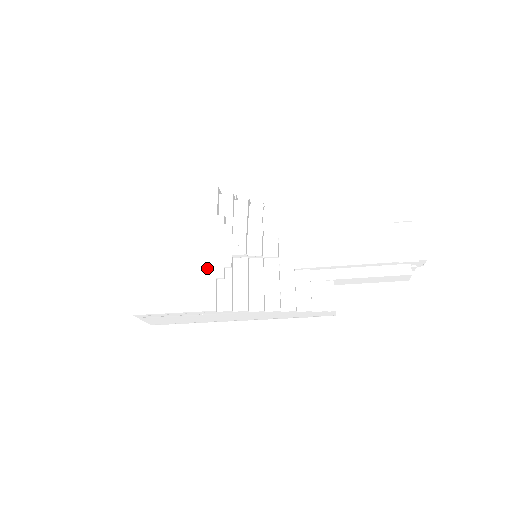
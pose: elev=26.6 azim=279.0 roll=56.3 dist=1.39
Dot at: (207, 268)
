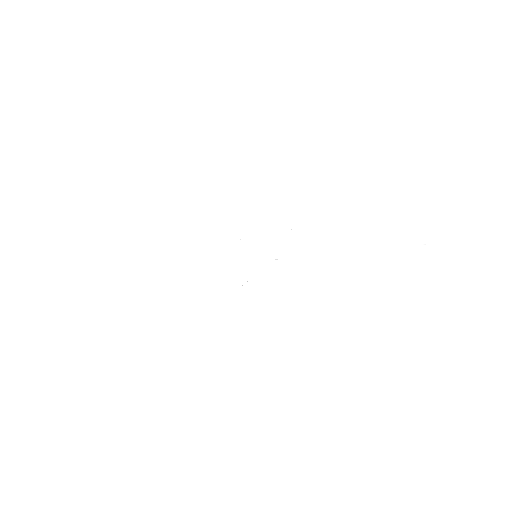
Dot at: (209, 298)
